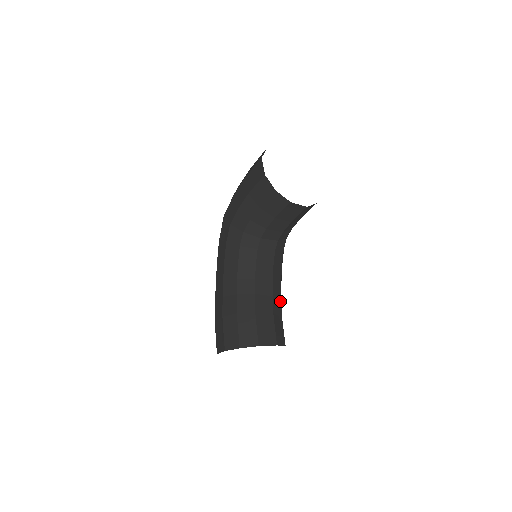
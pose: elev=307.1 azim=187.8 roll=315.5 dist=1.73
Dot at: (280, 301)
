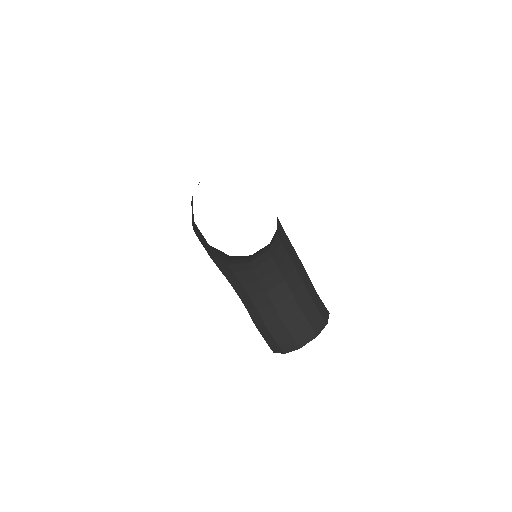
Dot at: (303, 285)
